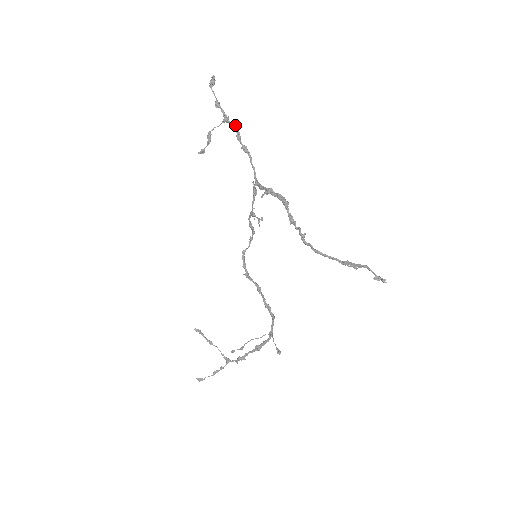
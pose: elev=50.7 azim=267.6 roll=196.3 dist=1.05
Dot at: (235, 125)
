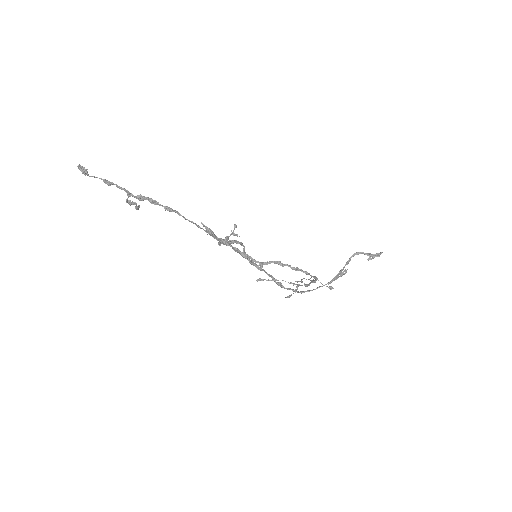
Dot at: (141, 196)
